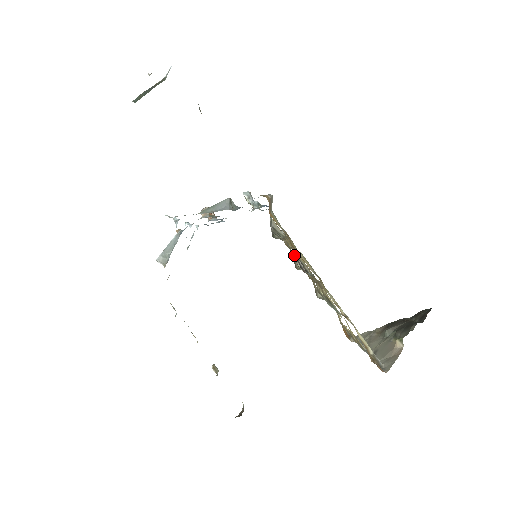
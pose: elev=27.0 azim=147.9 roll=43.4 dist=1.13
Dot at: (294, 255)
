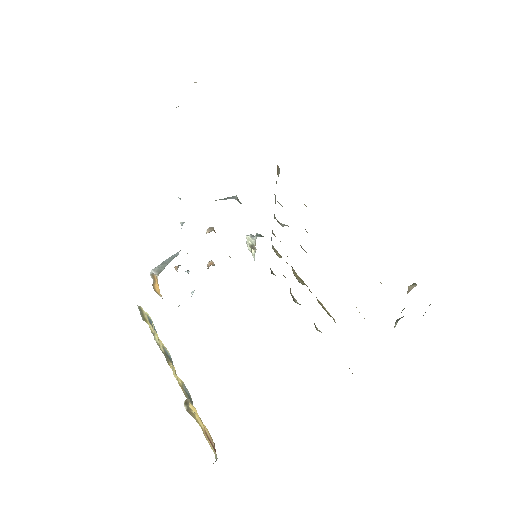
Dot at: (293, 272)
